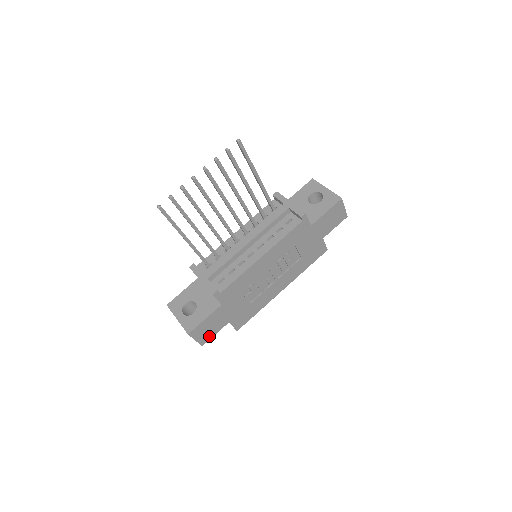
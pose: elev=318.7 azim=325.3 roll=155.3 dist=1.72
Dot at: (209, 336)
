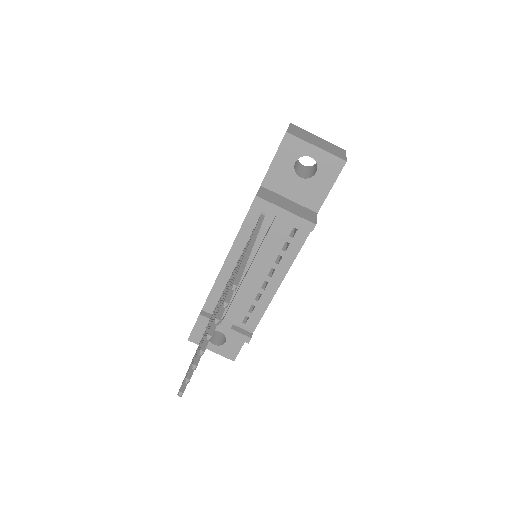
Dot at: occluded
